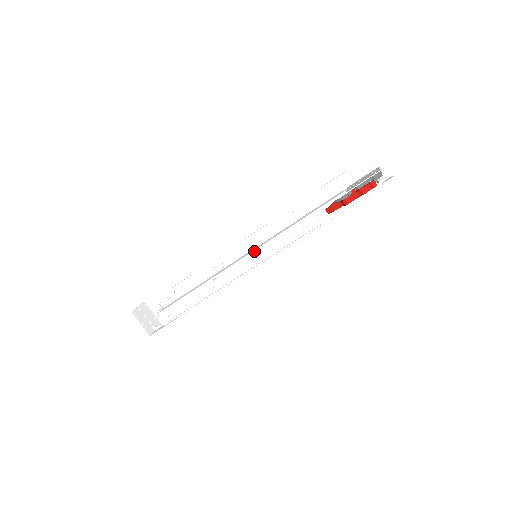
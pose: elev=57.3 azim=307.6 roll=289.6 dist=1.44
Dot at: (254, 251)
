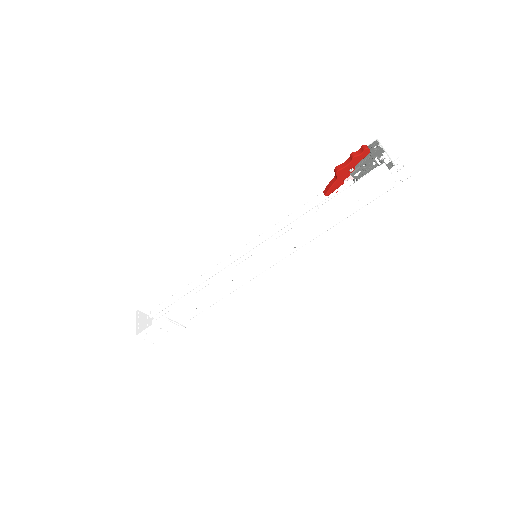
Dot at: (251, 241)
